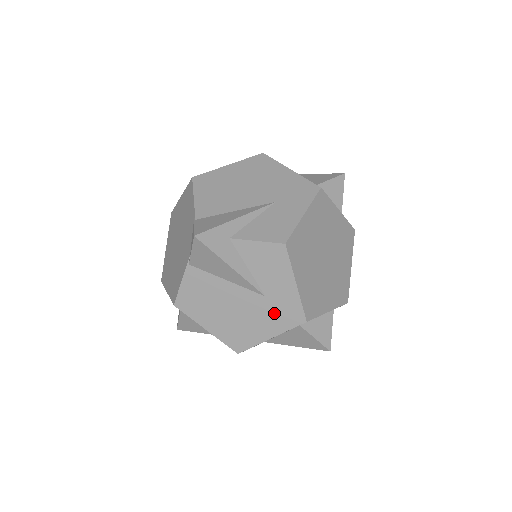
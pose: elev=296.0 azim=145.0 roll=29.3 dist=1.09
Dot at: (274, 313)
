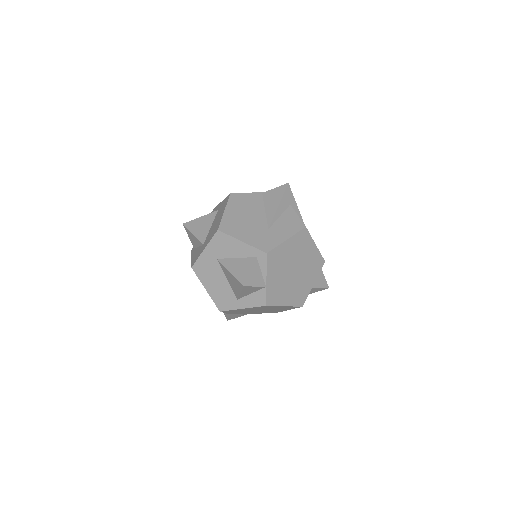
Dot at: (261, 237)
